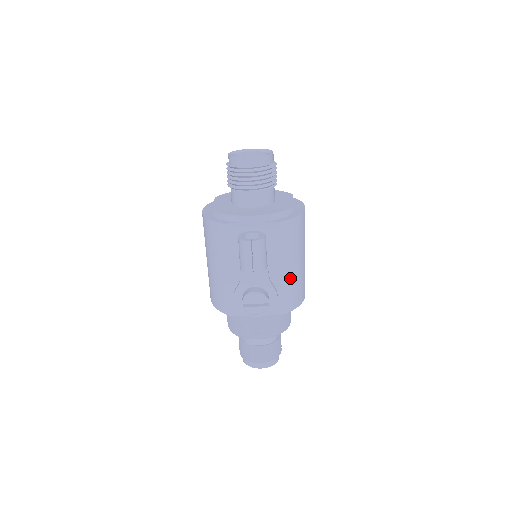
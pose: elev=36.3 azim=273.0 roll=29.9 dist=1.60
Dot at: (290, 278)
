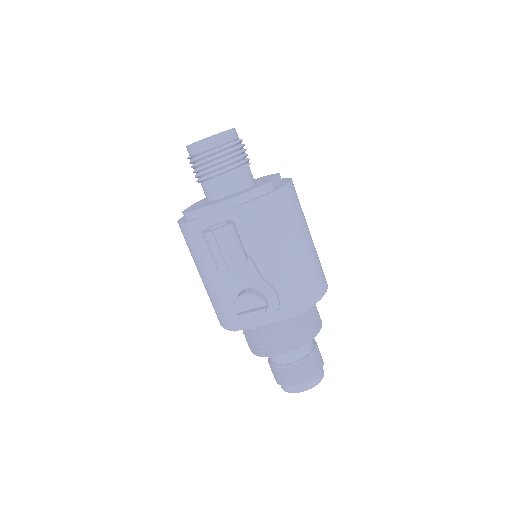
Dot at: (288, 270)
